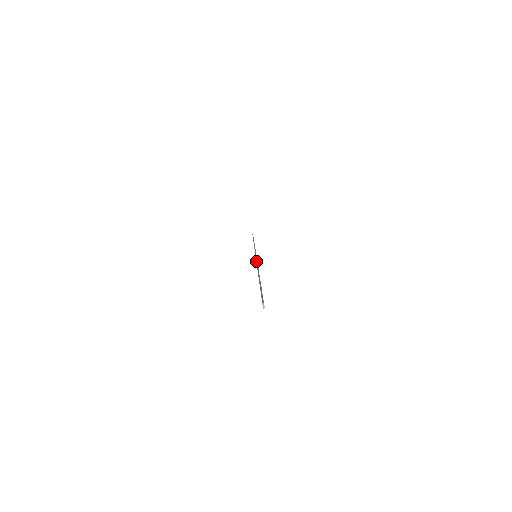
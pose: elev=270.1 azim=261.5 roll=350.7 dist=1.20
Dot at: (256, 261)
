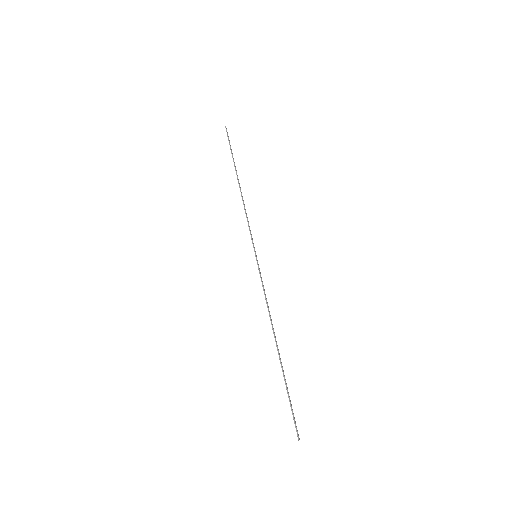
Dot at: occluded
